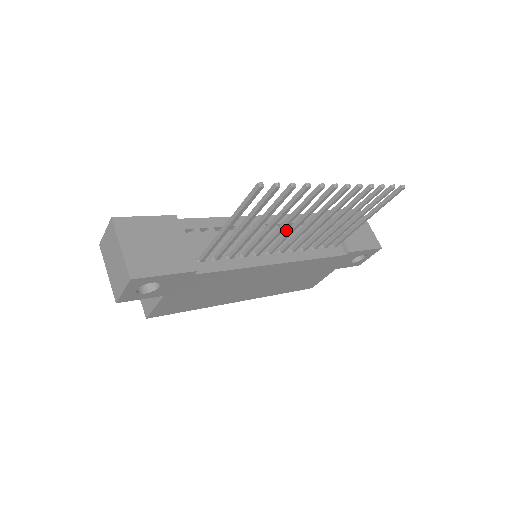
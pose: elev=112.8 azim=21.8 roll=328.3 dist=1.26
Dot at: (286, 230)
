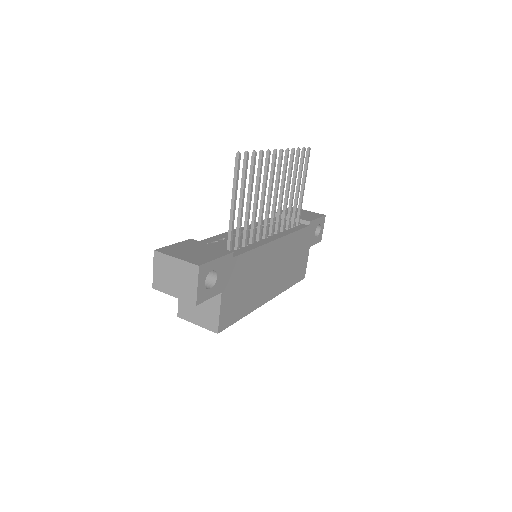
Dot at: (262, 228)
